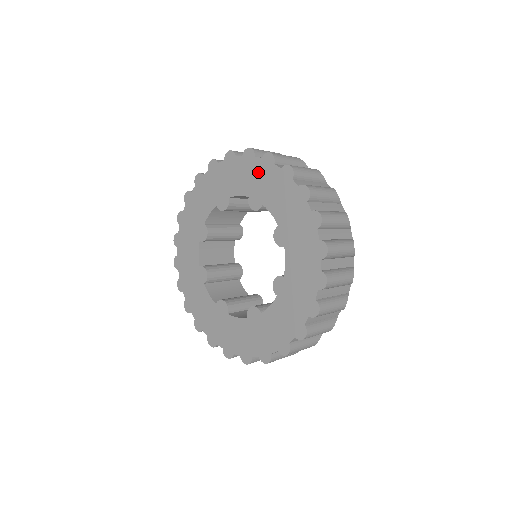
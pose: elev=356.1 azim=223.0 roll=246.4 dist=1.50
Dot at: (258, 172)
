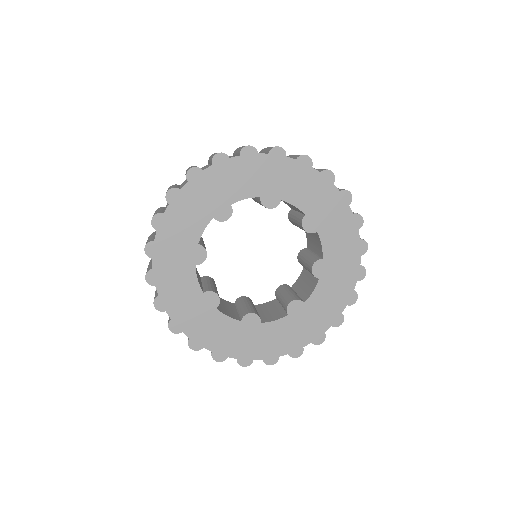
Dot at: (329, 200)
